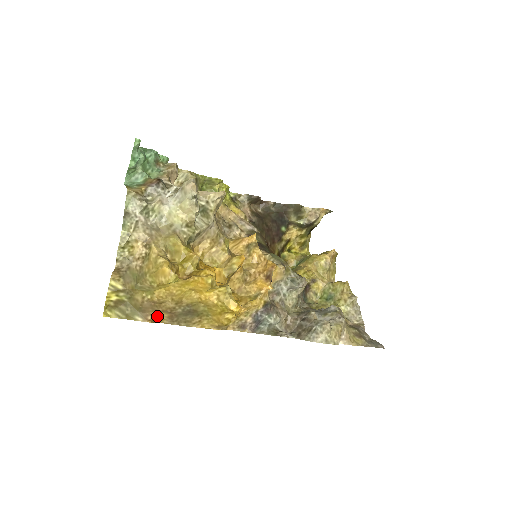
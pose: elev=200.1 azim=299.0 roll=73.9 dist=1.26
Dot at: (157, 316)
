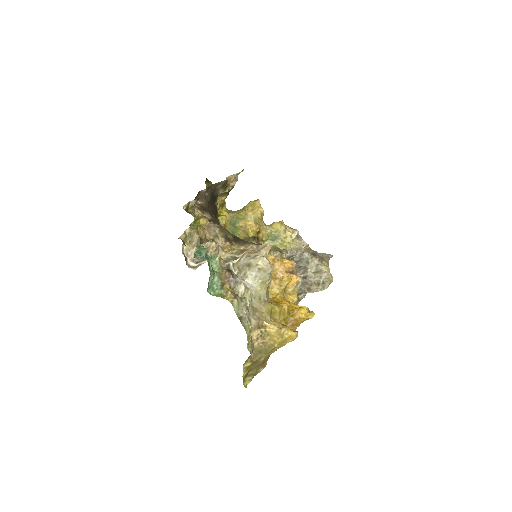
Dot at: occluded
